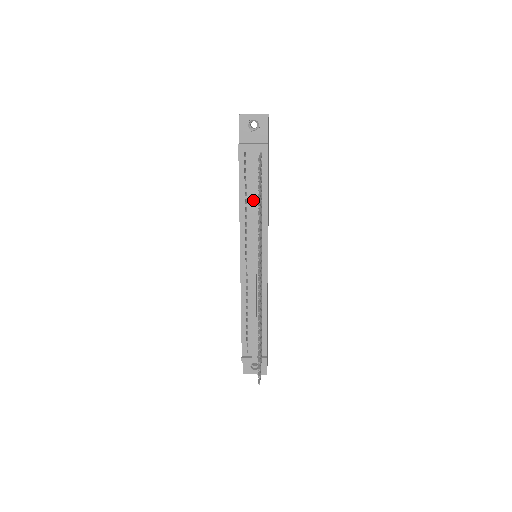
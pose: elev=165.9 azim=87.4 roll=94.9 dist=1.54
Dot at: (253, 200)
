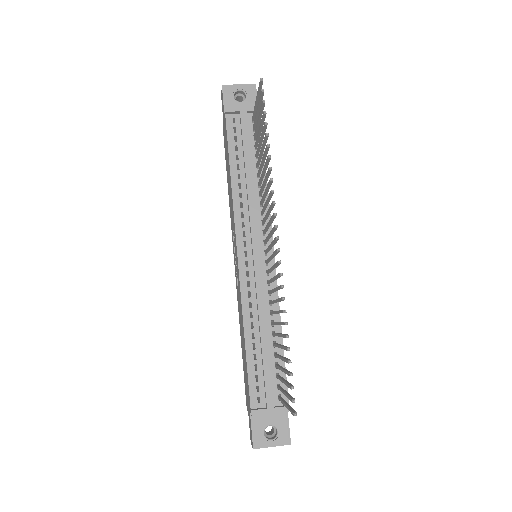
Dot at: (248, 171)
